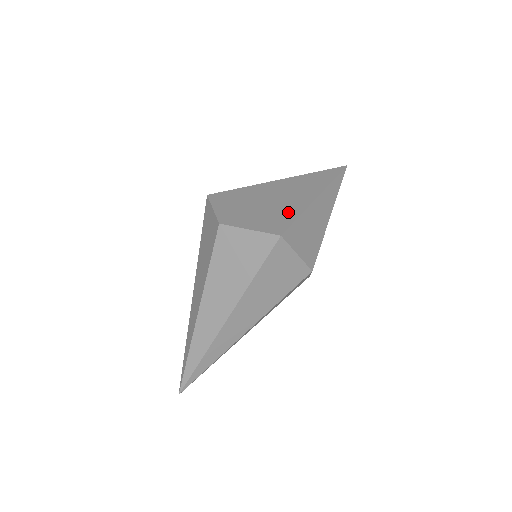
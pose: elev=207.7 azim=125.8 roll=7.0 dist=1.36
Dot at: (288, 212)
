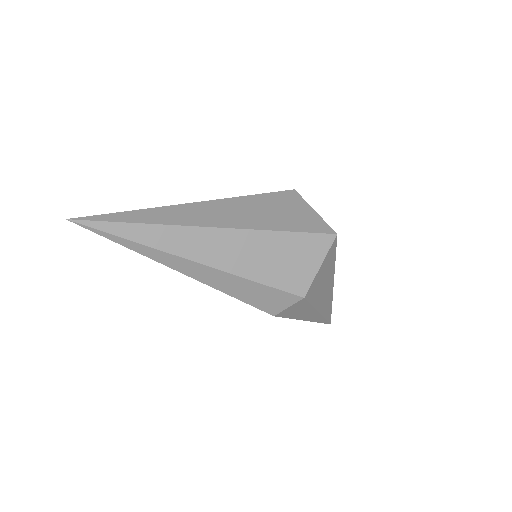
Dot at: occluded
